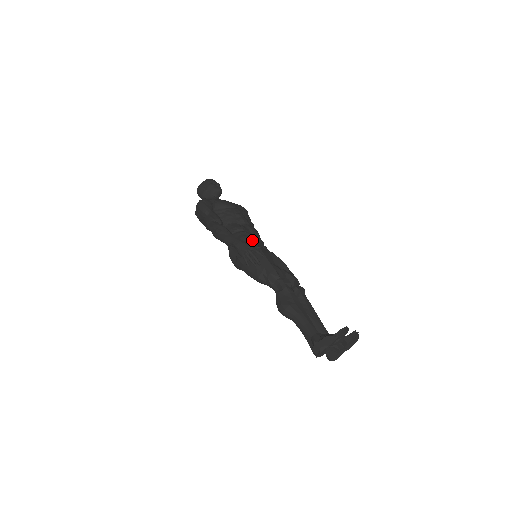
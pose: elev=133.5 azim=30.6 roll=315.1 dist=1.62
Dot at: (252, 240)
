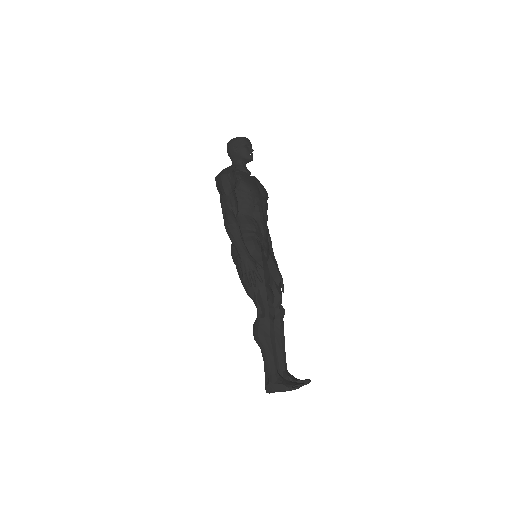
Dot at: (259, 249)
